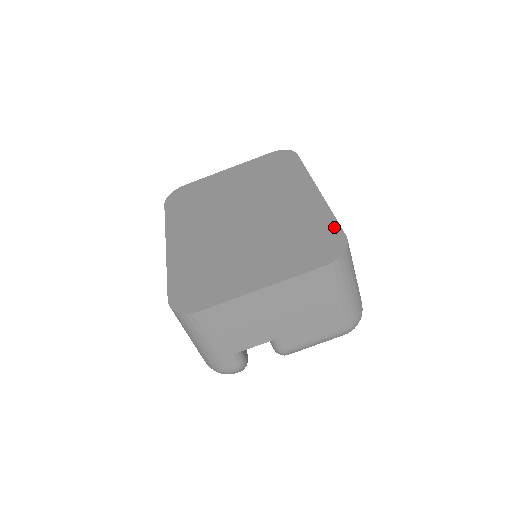
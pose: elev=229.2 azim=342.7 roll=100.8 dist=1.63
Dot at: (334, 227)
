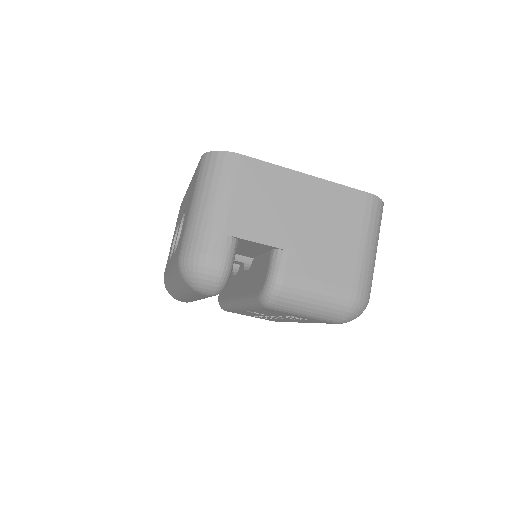
Dot at: occluded
